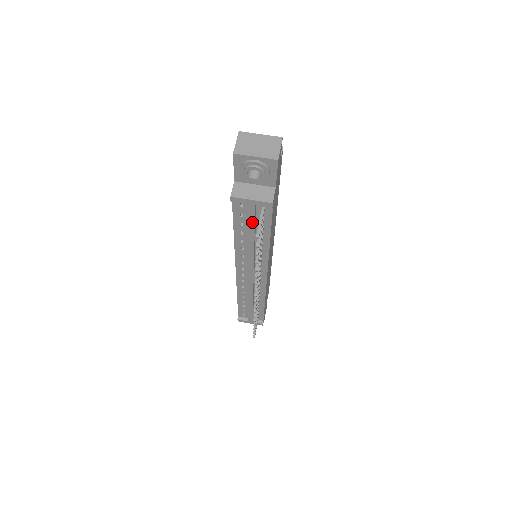
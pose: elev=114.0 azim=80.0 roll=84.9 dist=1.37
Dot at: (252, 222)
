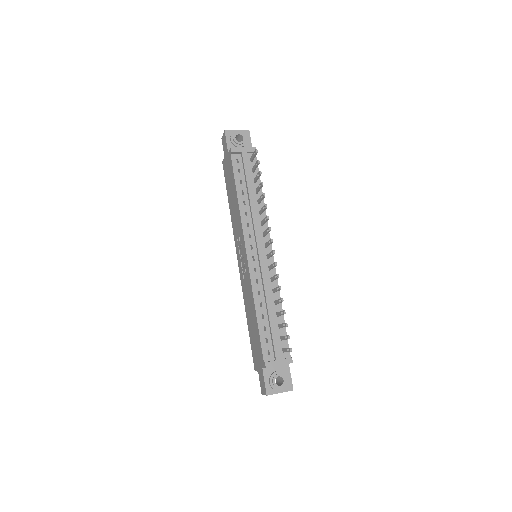
Dot at: (248, 170)
